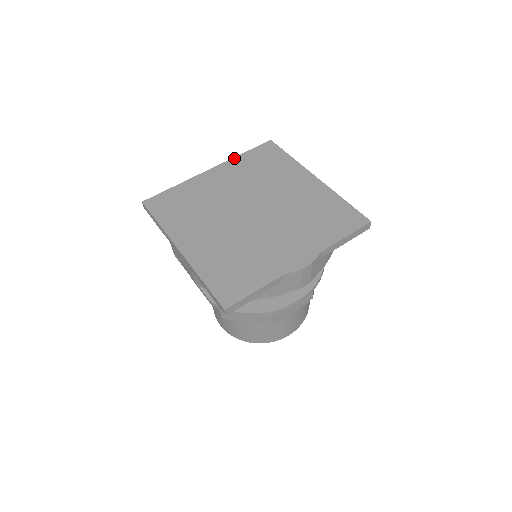
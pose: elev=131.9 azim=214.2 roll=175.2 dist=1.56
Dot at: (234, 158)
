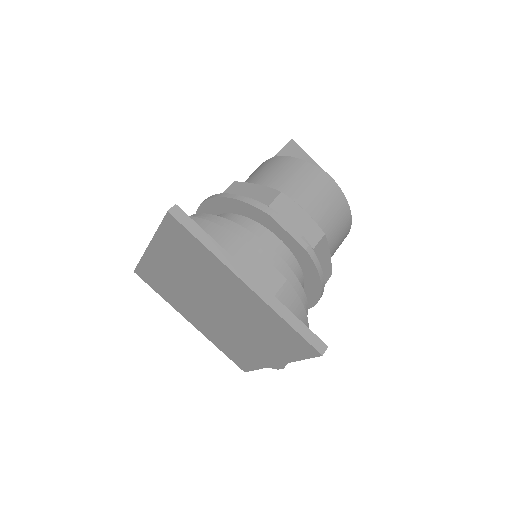
Dot at: (155, 236)
